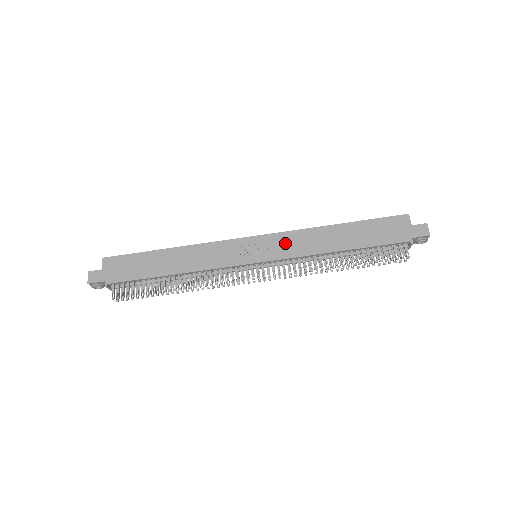
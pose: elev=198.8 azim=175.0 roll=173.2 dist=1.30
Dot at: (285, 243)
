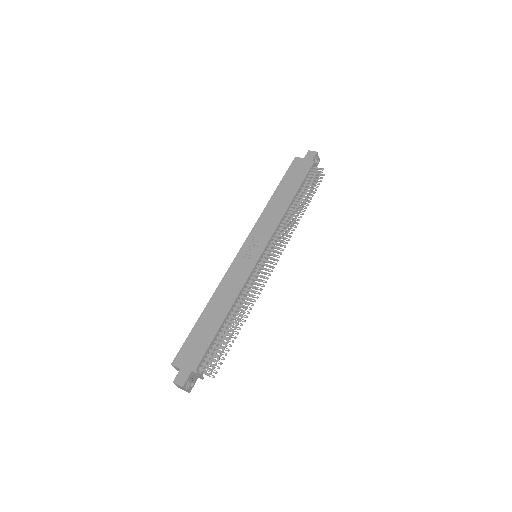
Dot at: (261, 230)
